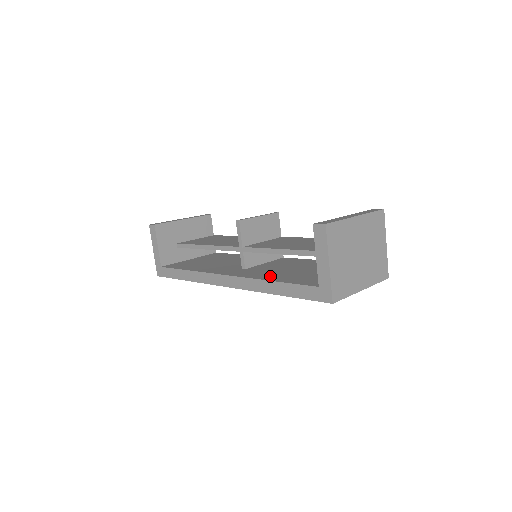
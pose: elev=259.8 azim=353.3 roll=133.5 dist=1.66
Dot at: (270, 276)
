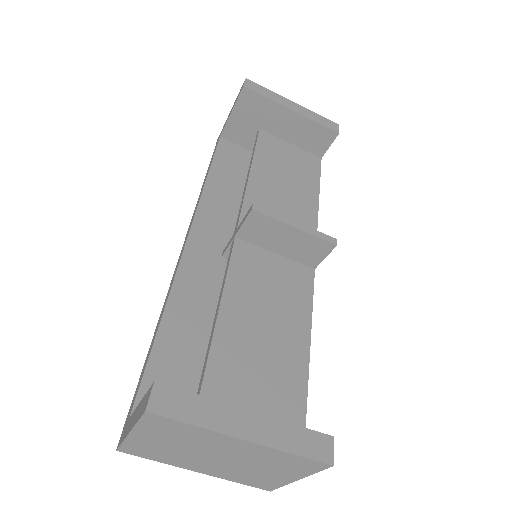
Dot at: (184, 312)
